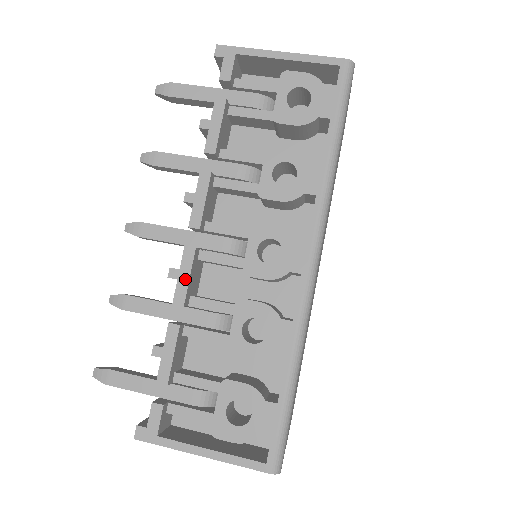
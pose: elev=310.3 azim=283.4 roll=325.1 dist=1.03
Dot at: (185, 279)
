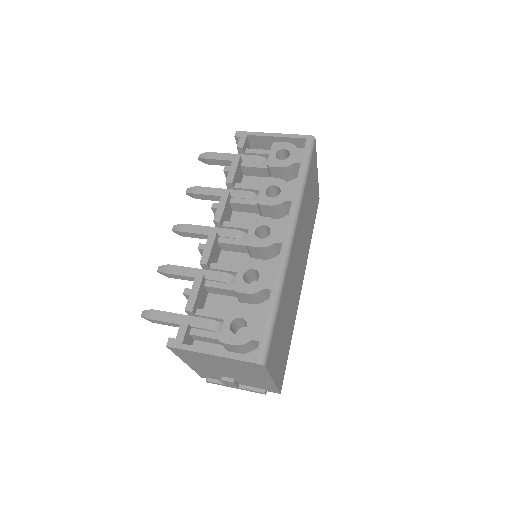
Dot at: (209, 249)
